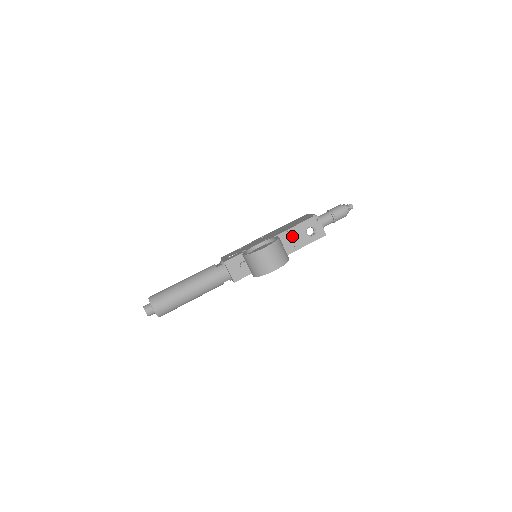
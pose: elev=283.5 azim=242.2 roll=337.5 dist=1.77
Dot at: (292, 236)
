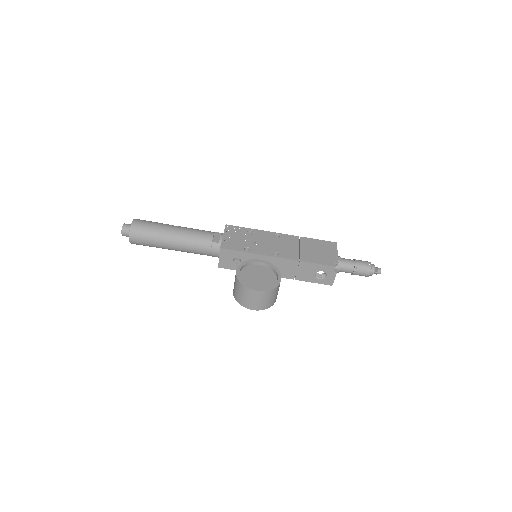
Dot at: (300, 268)
